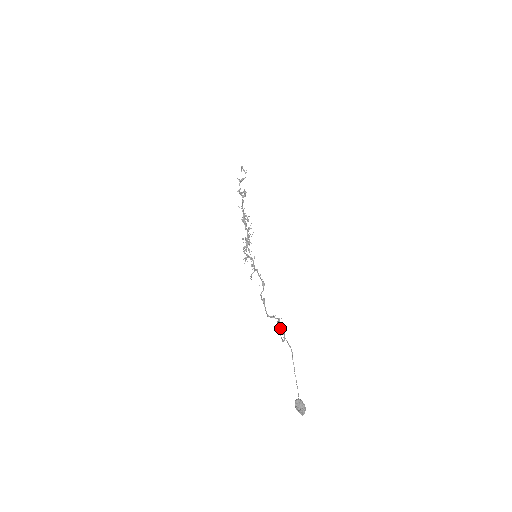
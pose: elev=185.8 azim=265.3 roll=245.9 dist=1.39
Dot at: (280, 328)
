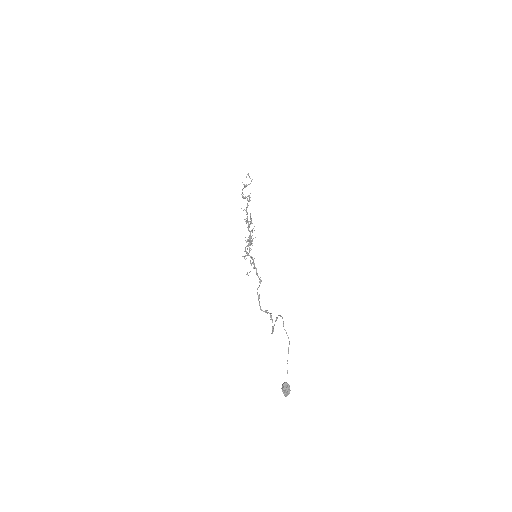
Dot at: (275, 321)
